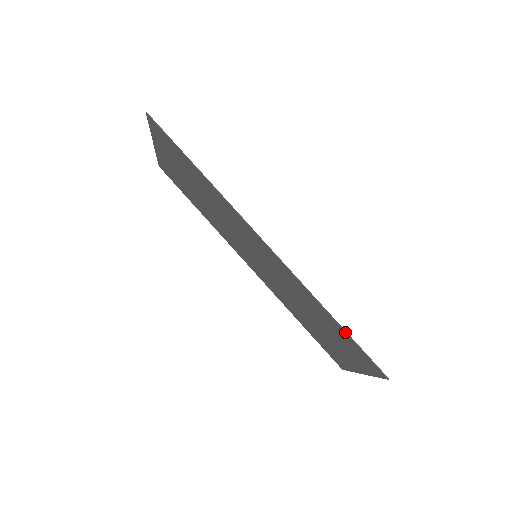
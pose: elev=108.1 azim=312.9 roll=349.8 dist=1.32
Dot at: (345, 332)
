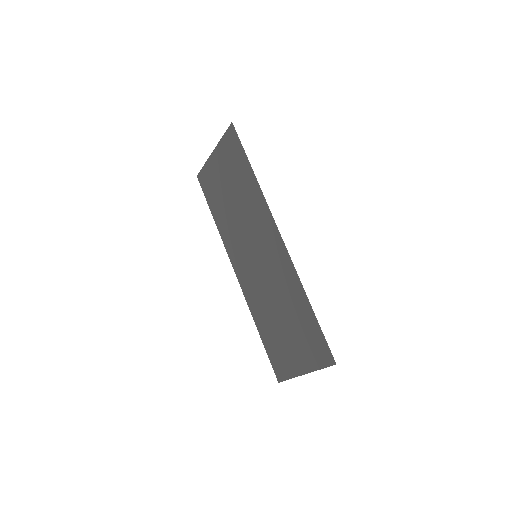
Dot at: (316, 318)
